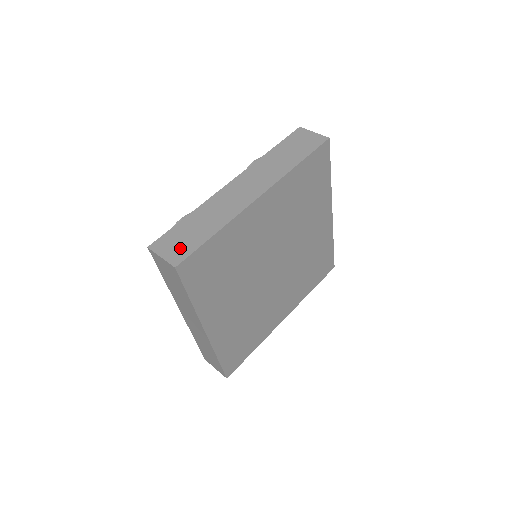
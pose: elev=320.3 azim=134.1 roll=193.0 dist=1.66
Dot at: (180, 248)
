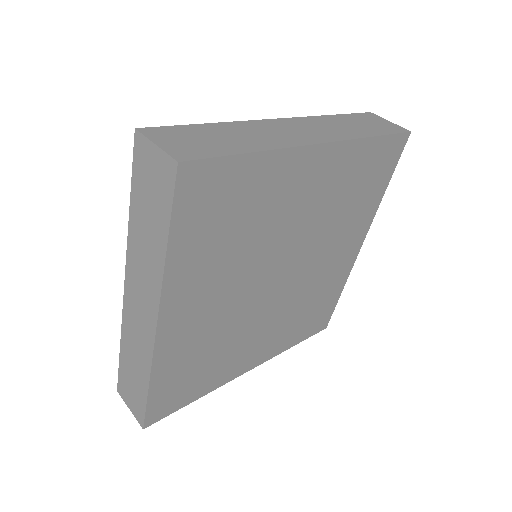
Dot at: (192, 146)
